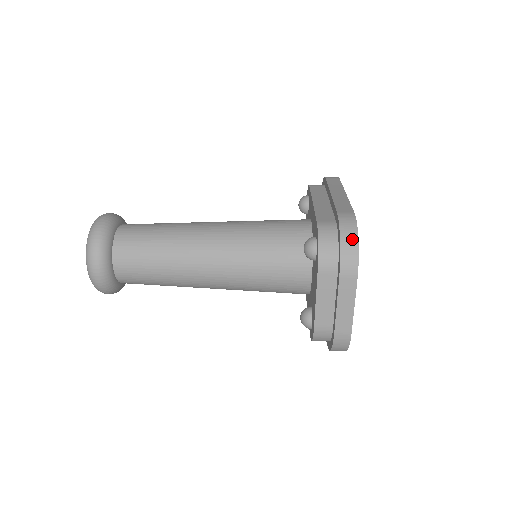
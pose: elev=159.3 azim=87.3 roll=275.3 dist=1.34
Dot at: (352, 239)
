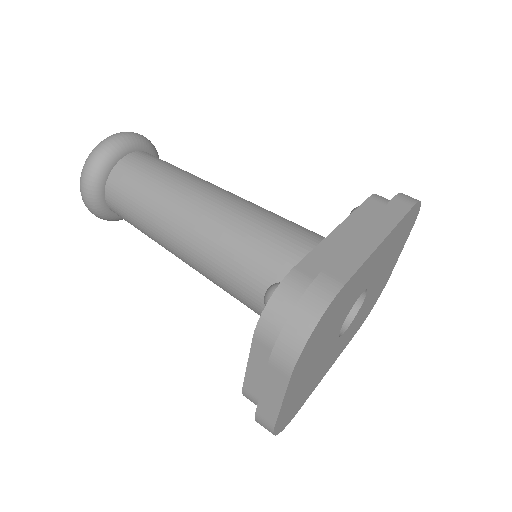
Dot at: (305, 324)
